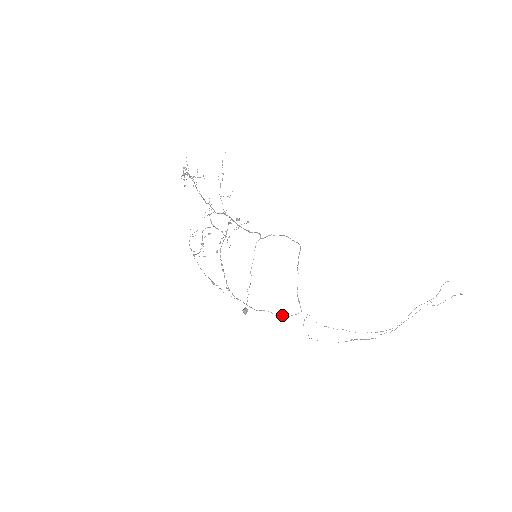
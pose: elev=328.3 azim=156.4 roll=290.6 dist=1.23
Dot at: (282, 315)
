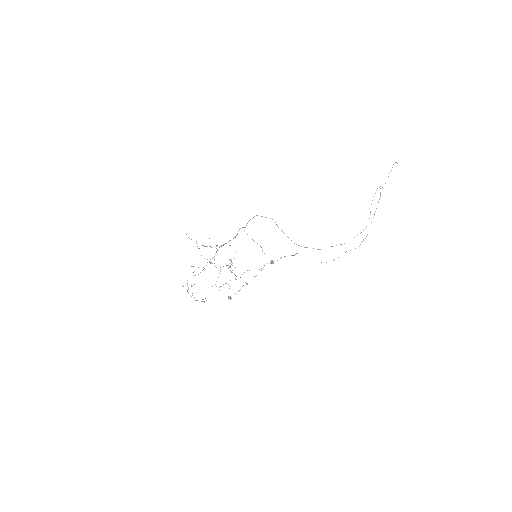
Dot at: (295, 254)
